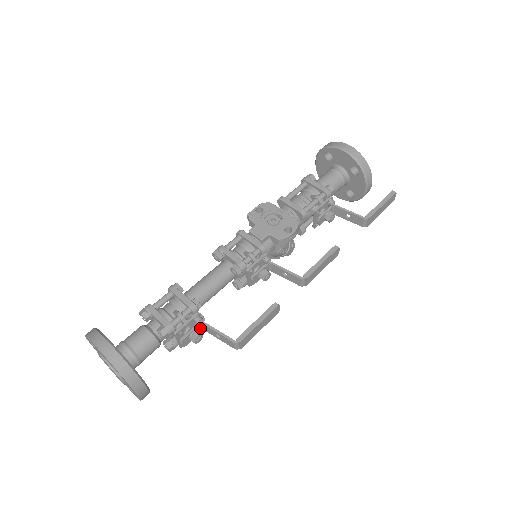
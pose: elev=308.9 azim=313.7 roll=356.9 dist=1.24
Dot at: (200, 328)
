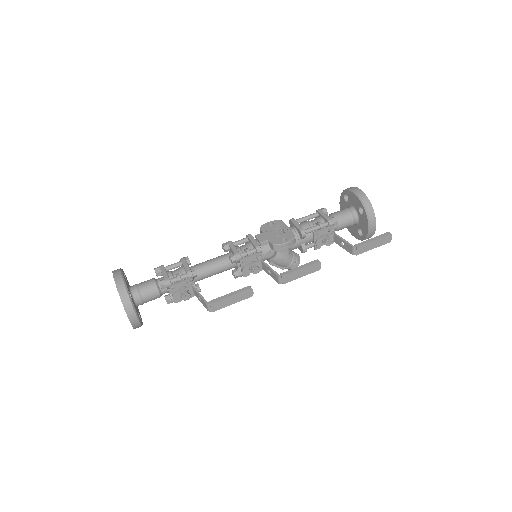
Dot at: (191, 291)
